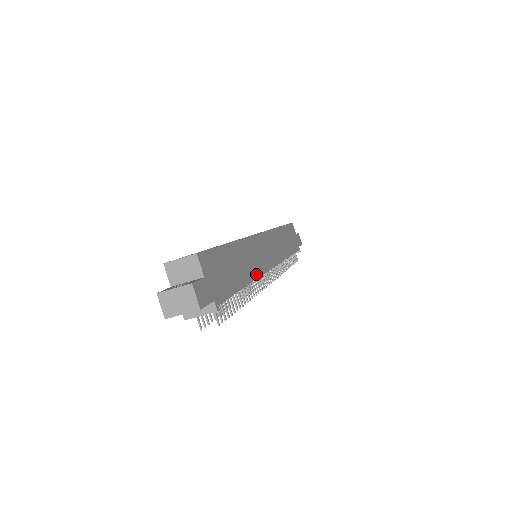
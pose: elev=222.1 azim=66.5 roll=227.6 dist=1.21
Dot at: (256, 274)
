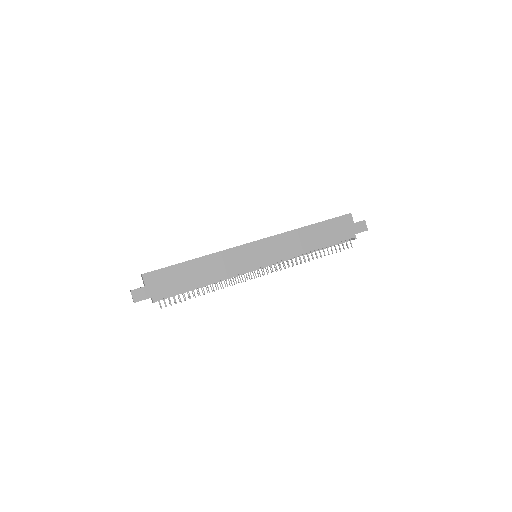
Dot at: (225, 275)
